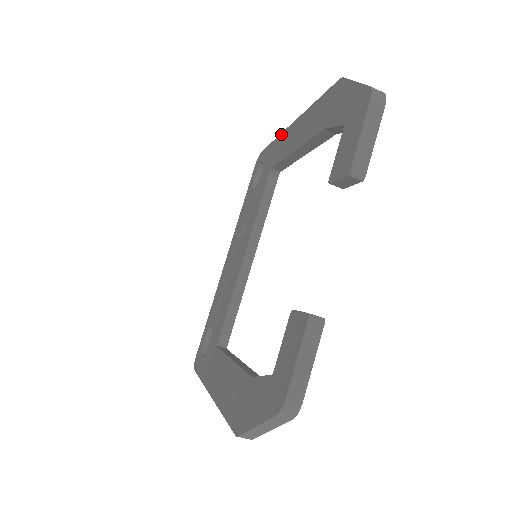
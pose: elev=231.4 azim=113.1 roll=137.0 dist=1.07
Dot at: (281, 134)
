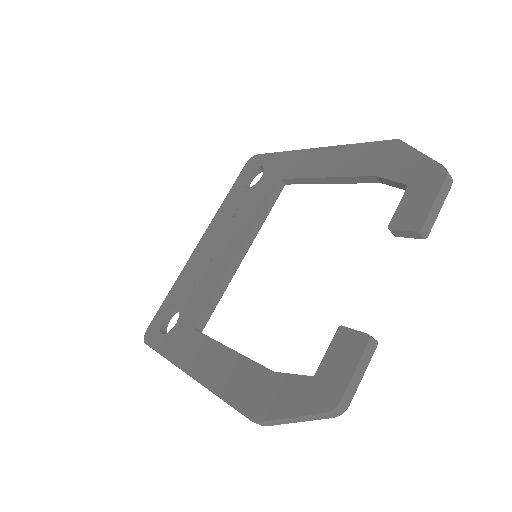
Dot at: (296, 151)
